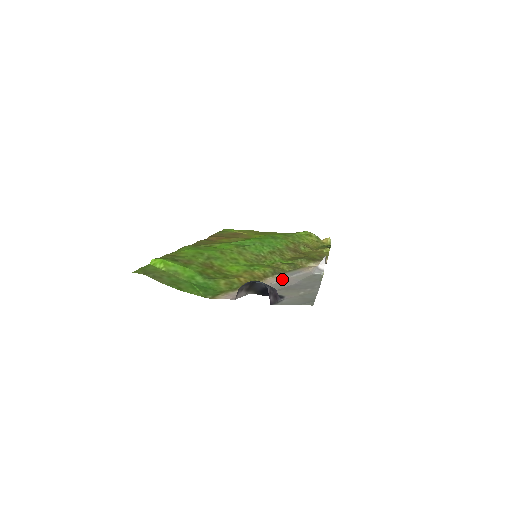
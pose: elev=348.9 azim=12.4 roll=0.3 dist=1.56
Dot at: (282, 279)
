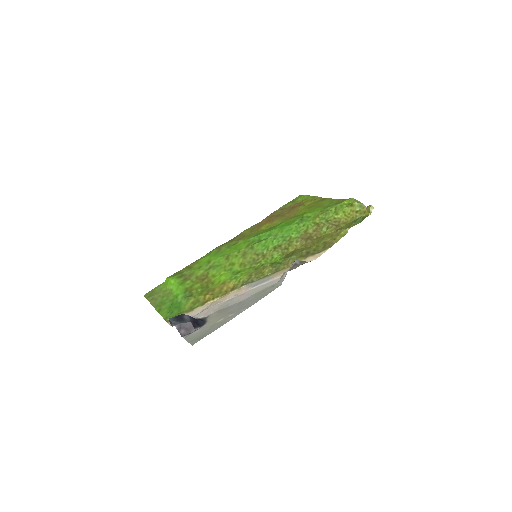
Dot at: (238, 294)
